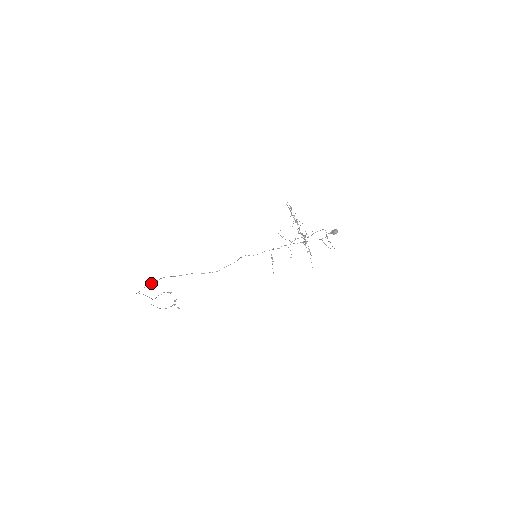
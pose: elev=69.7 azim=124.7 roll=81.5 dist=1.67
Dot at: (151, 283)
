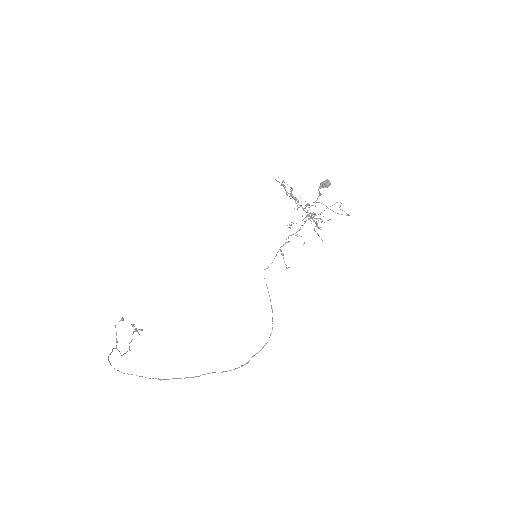
Dot at: (180, 378)
